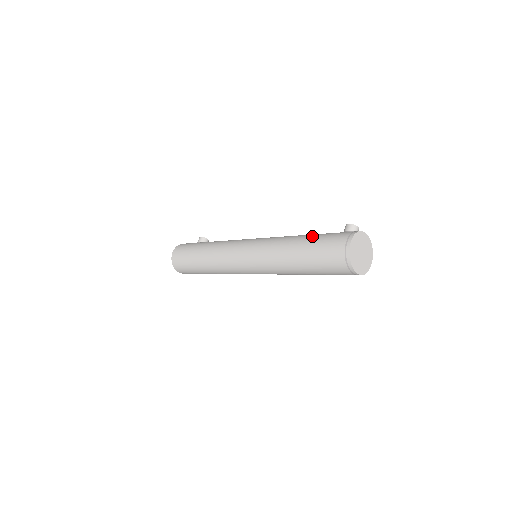
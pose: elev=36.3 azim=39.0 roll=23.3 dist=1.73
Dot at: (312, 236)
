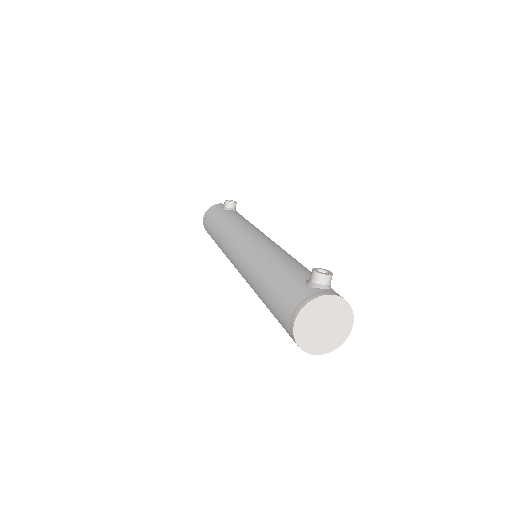
Dot at: (274, 278)
